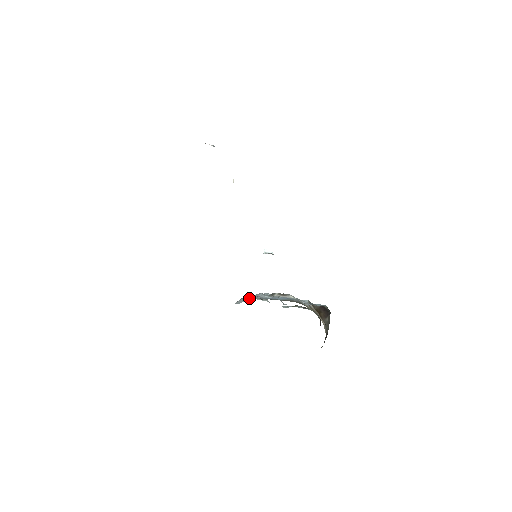
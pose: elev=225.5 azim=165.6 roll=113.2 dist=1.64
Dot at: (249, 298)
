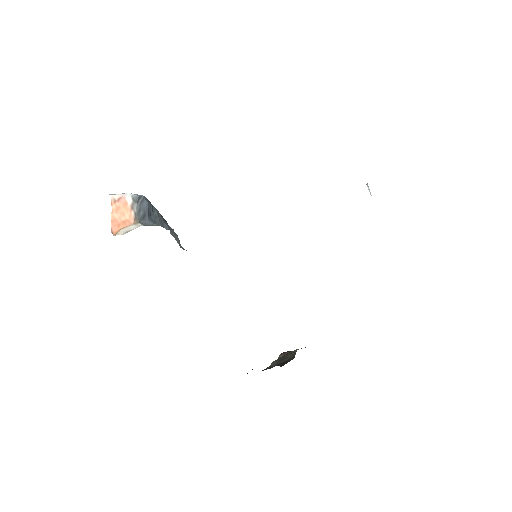
Dot at: occluded
